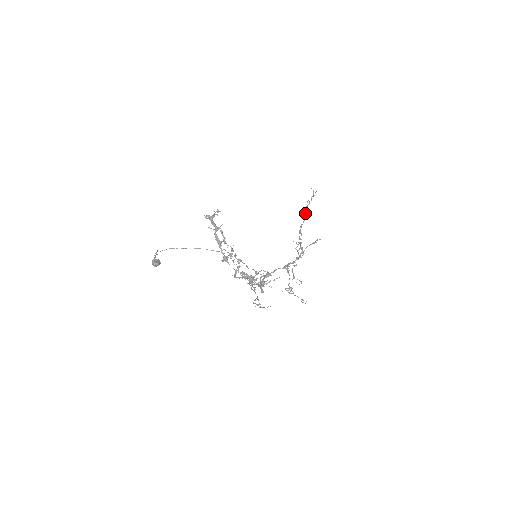
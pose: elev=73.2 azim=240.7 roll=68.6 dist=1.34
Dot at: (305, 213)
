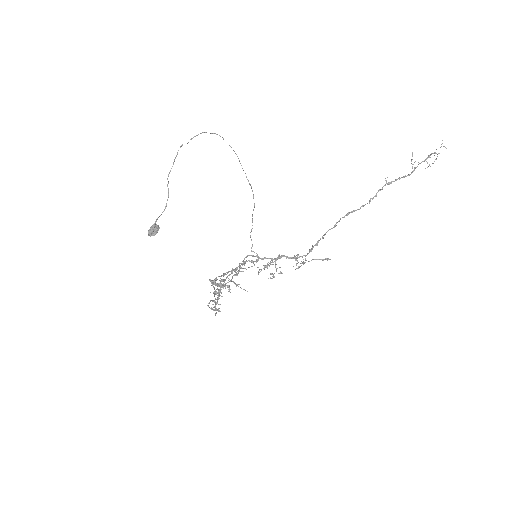
Dot at: (376, 195)
